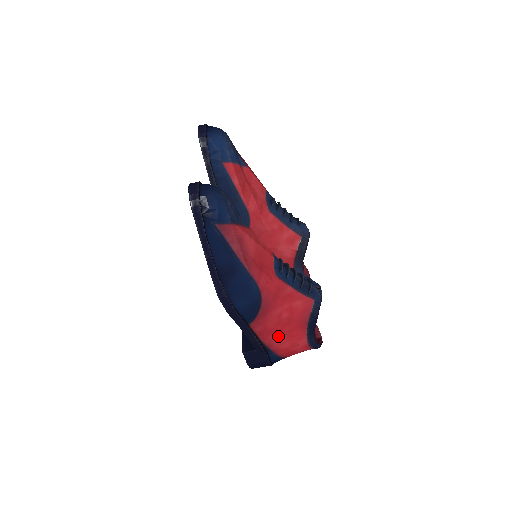
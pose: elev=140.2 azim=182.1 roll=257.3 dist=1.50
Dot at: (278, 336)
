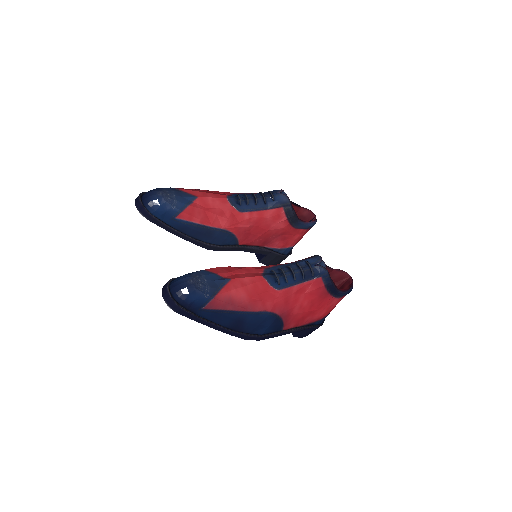
Dot at: (311, 315)
